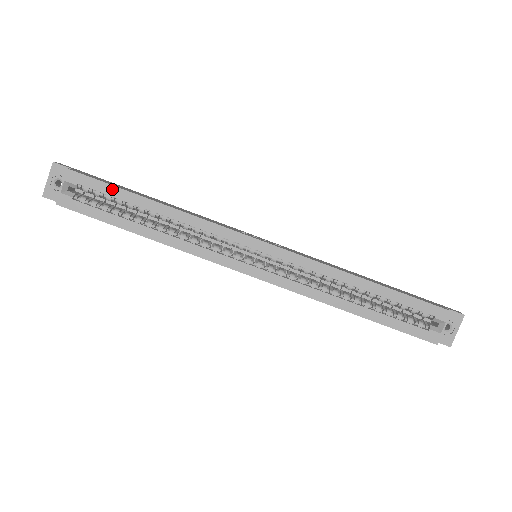
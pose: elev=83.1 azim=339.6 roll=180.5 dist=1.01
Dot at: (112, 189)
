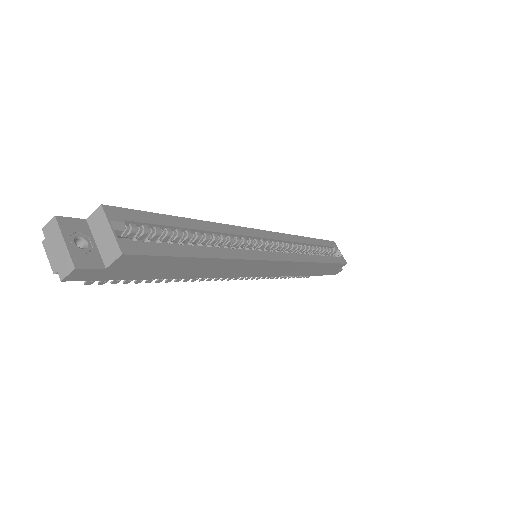
Dot at: (157, 217)
